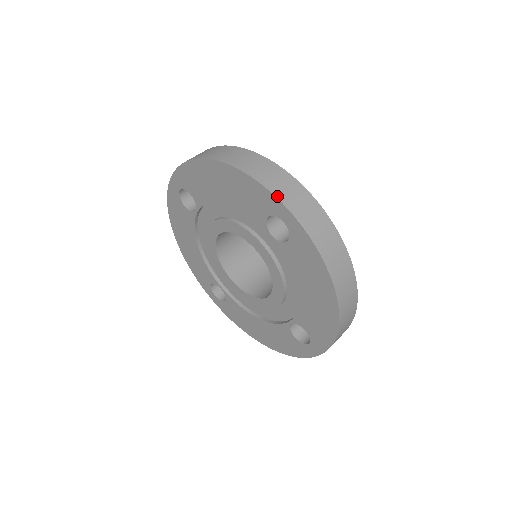
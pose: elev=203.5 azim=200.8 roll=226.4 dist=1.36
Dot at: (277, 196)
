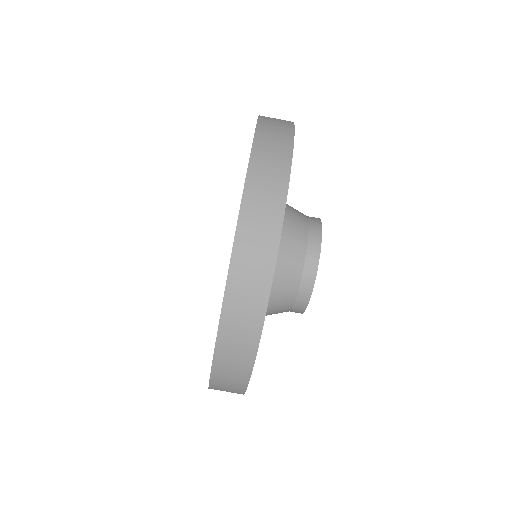
Dot at: (222, 320)
